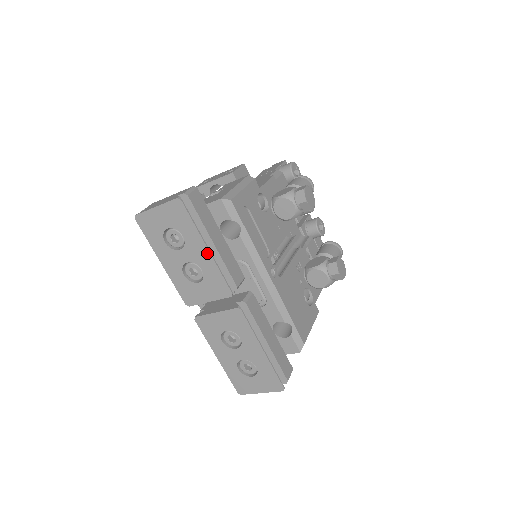
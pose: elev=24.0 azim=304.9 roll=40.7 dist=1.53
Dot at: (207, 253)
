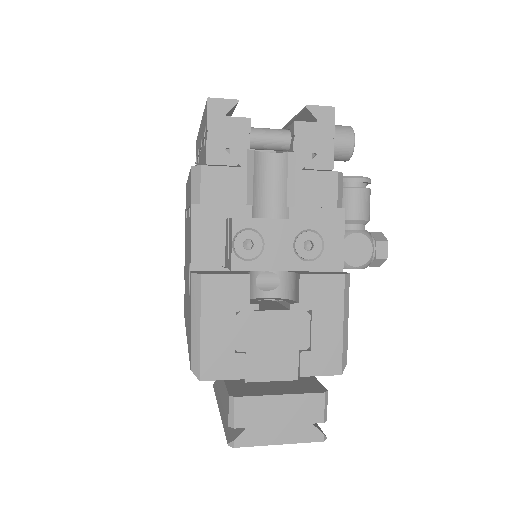
Dot at: occluded
